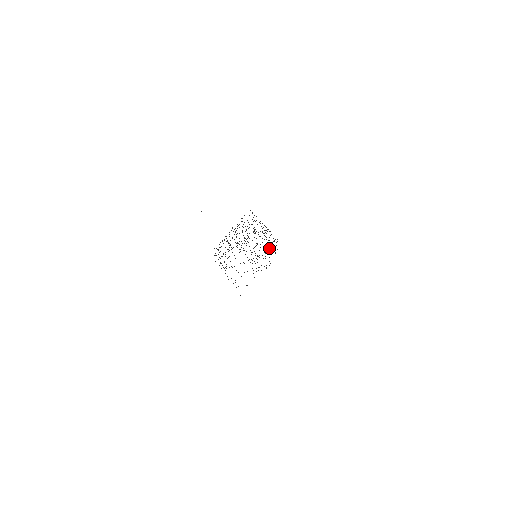
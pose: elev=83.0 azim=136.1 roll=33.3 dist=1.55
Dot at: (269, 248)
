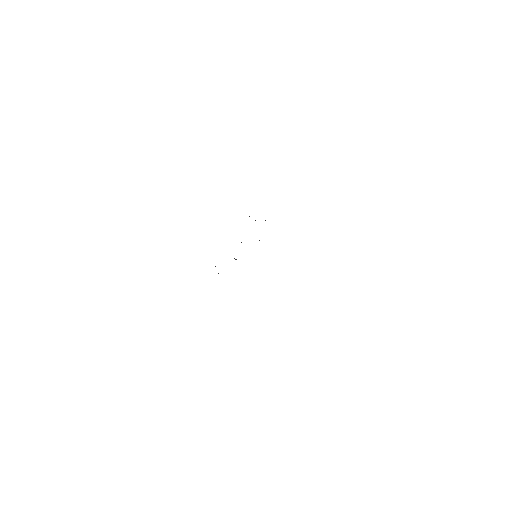
Dot at: occluded
